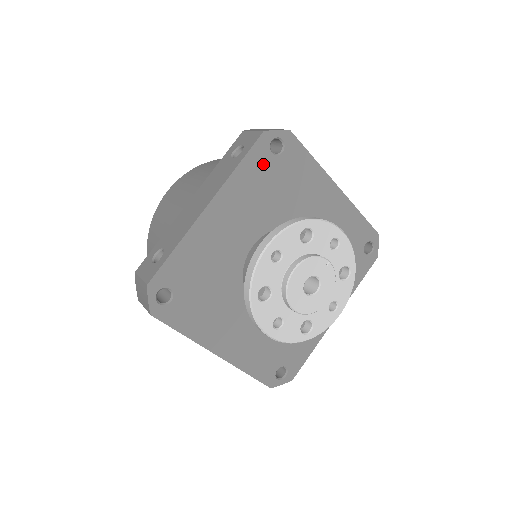
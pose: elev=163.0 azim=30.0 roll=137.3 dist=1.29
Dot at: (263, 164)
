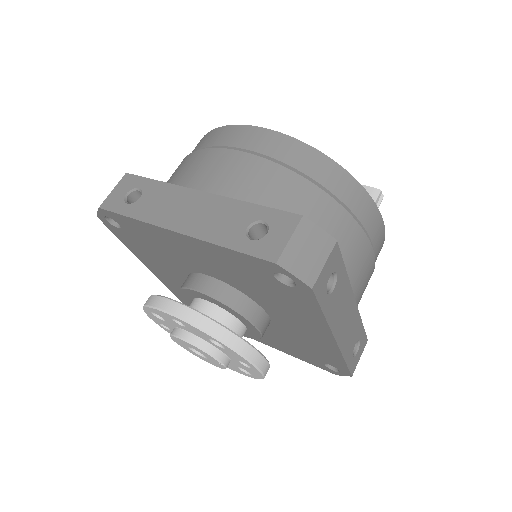
Dot at: (258, 270)
